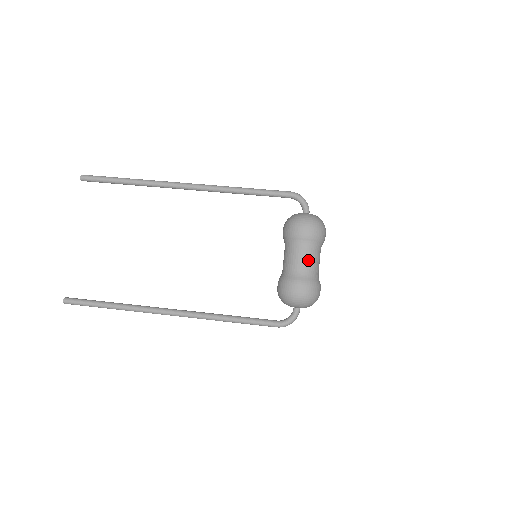
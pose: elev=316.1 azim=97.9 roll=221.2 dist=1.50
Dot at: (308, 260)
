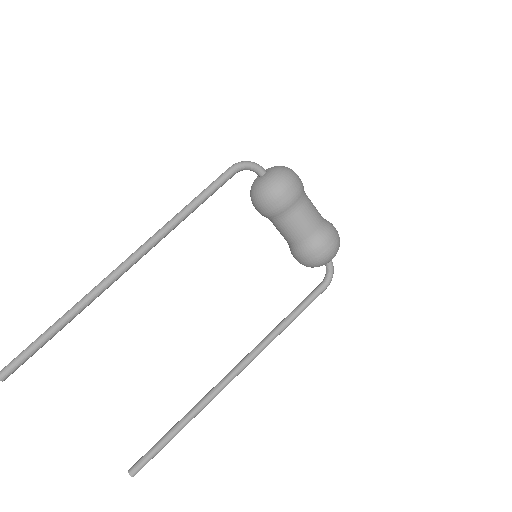
Dot at: (311, 216)
